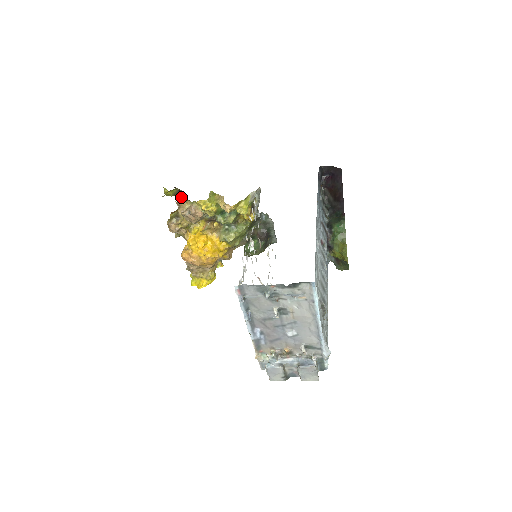
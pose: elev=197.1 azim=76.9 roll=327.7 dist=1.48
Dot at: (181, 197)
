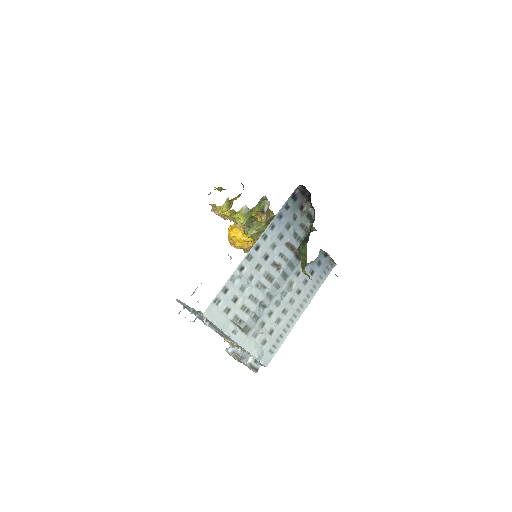
Dot at: occluded
